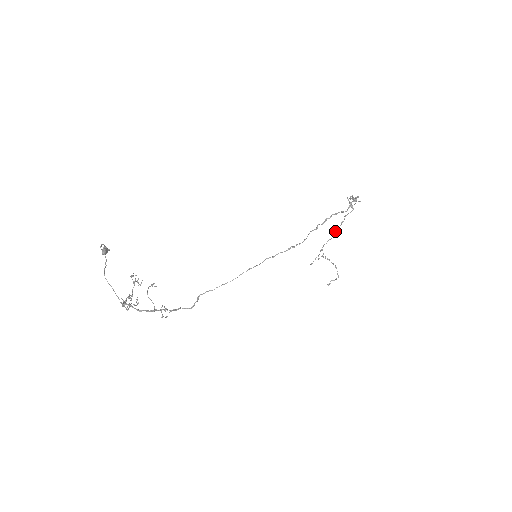
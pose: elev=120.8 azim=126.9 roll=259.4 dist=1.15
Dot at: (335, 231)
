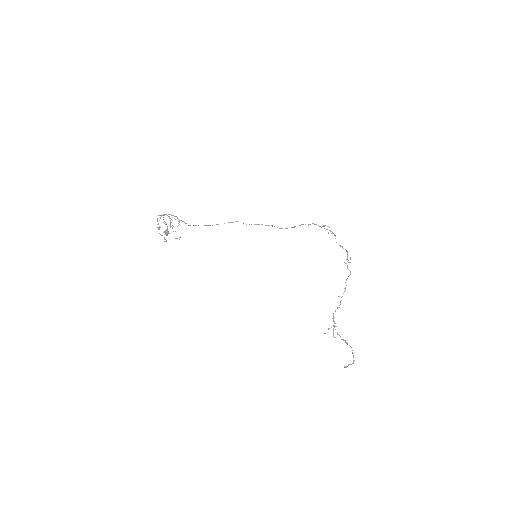
Dot at: occluded
